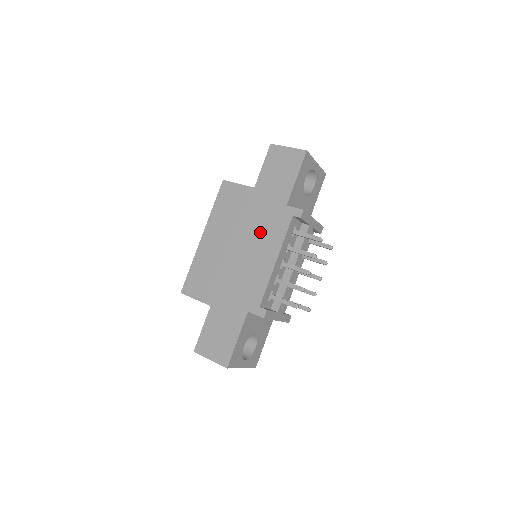
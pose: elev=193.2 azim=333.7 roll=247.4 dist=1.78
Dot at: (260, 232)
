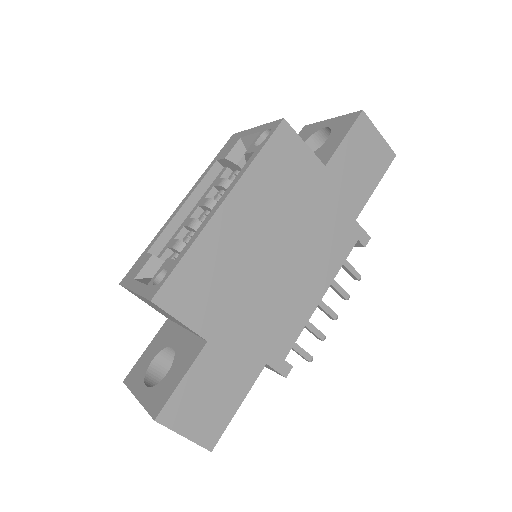
Dot at: (315, 244)
